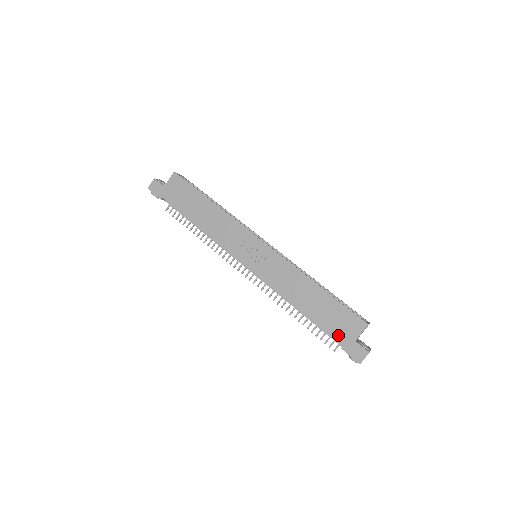
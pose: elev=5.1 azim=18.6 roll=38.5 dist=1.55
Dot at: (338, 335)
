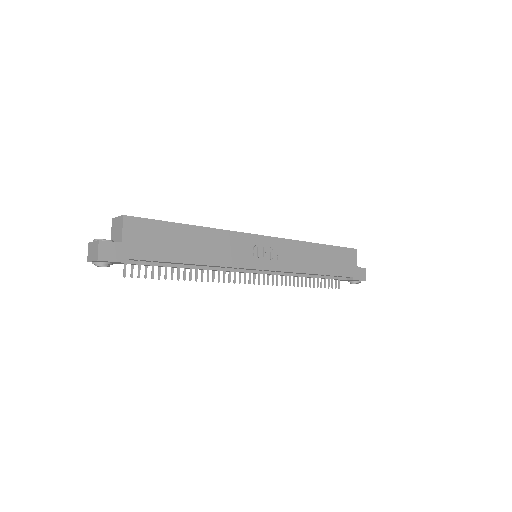
Dot at: (348, 272)
